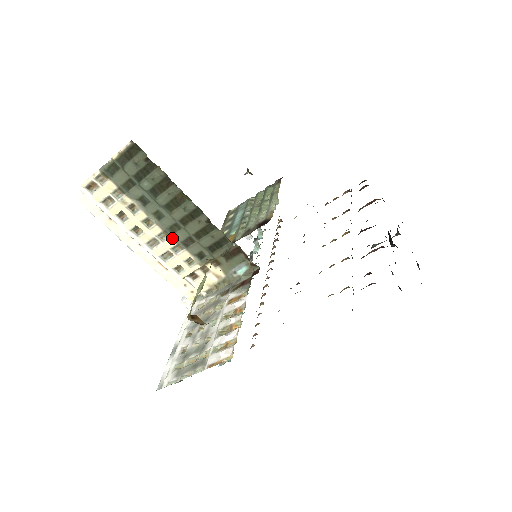
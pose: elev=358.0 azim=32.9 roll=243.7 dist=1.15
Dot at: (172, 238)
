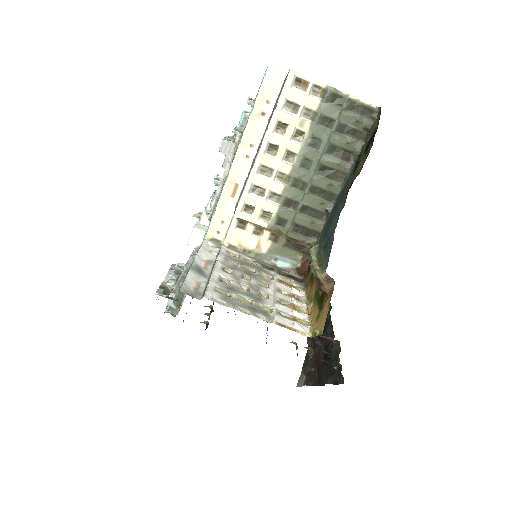
Dot at: (285, 187)
